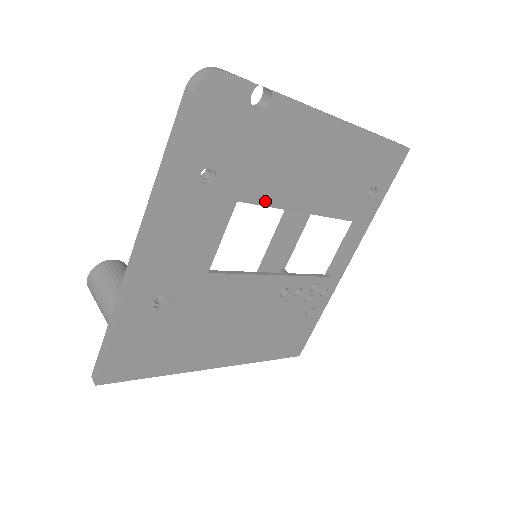
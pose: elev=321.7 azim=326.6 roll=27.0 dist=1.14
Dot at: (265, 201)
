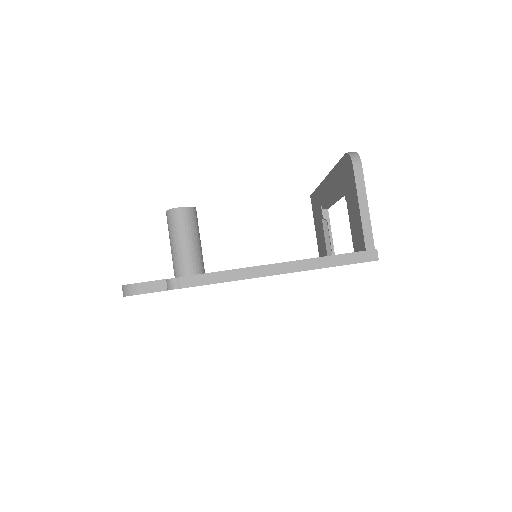
Dot at: occluded
